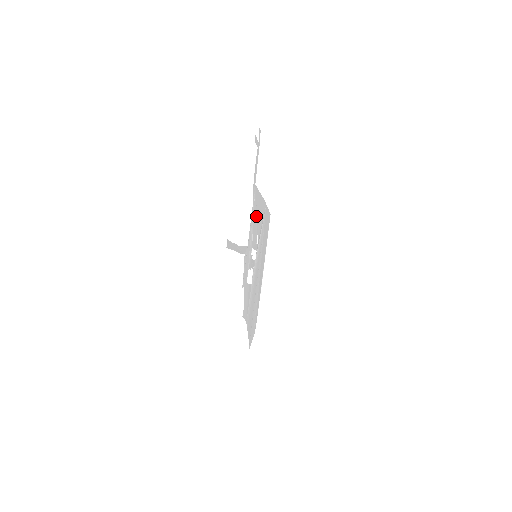
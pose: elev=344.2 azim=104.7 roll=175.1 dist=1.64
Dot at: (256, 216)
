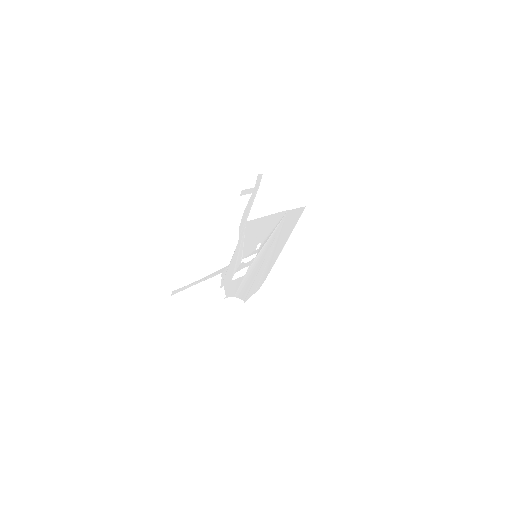
Dot at: (253, 236)
